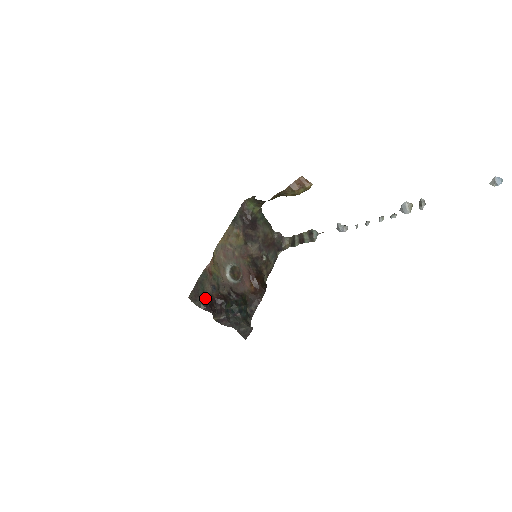
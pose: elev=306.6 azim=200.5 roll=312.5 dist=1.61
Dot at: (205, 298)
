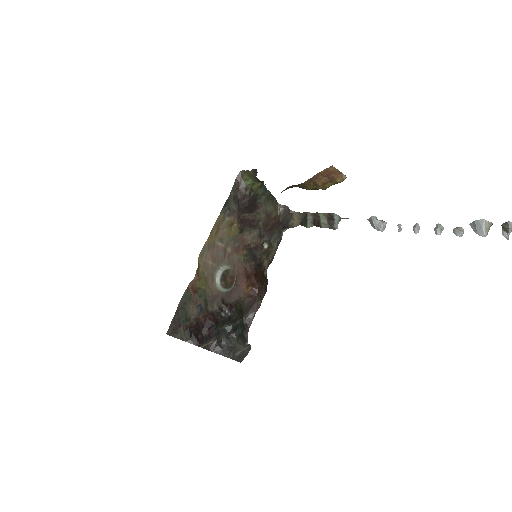
Dot at: (189, 326)
